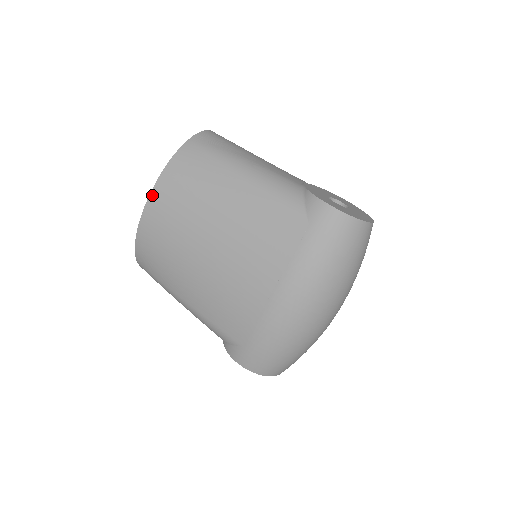
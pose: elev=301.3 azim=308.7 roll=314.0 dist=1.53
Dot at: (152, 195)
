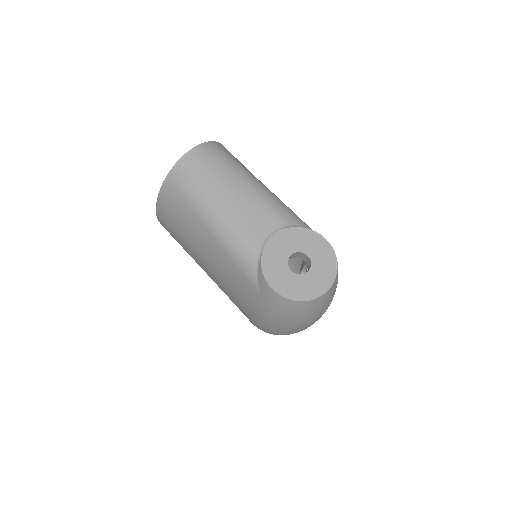
Dot at: (158, 214)
